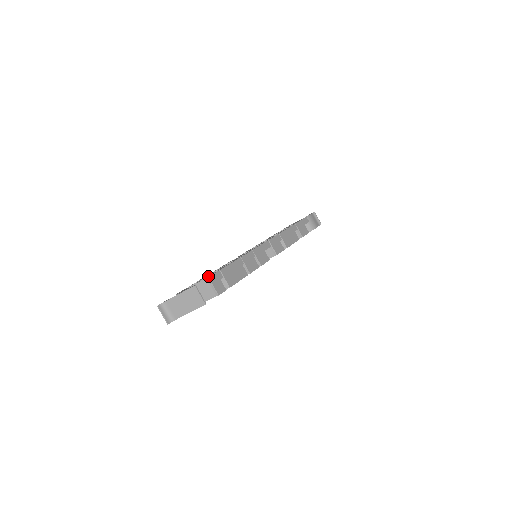
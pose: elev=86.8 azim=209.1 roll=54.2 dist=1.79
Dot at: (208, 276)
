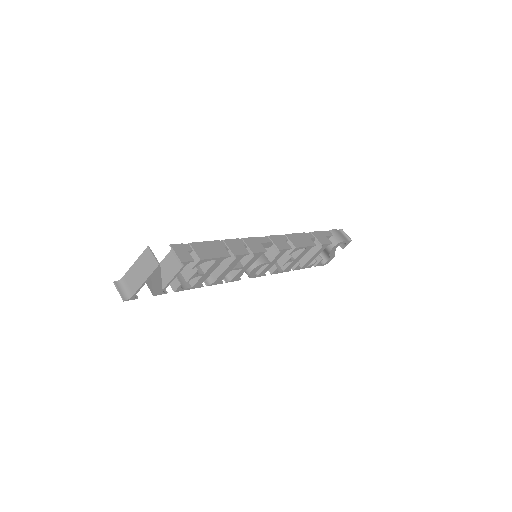
Dot at: occluded
